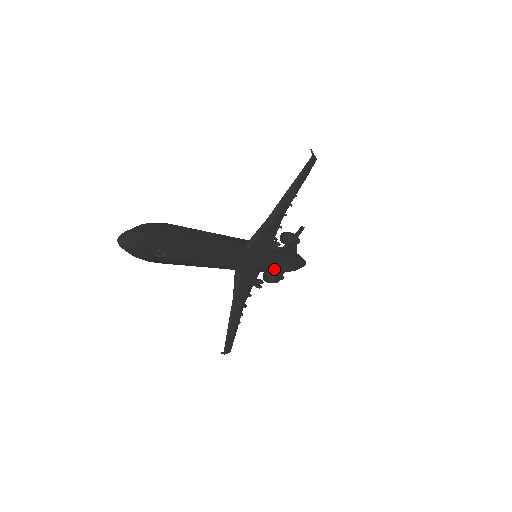
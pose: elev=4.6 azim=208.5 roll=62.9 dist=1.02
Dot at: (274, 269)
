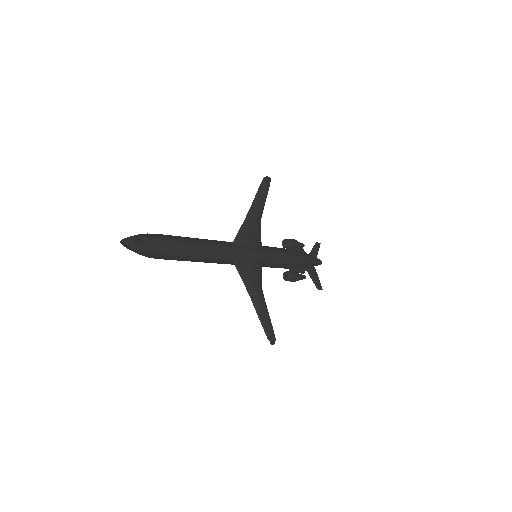
Dot at: (275, 260)
